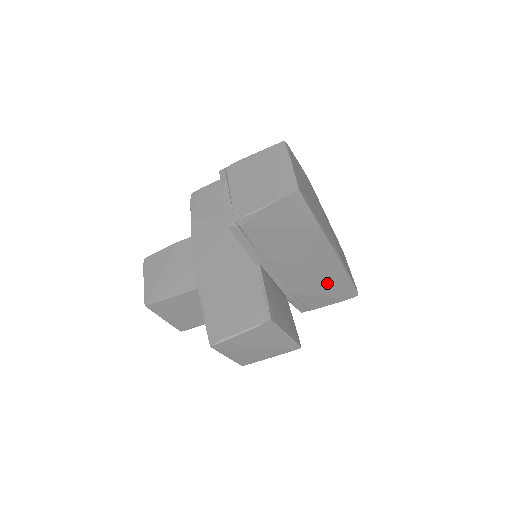
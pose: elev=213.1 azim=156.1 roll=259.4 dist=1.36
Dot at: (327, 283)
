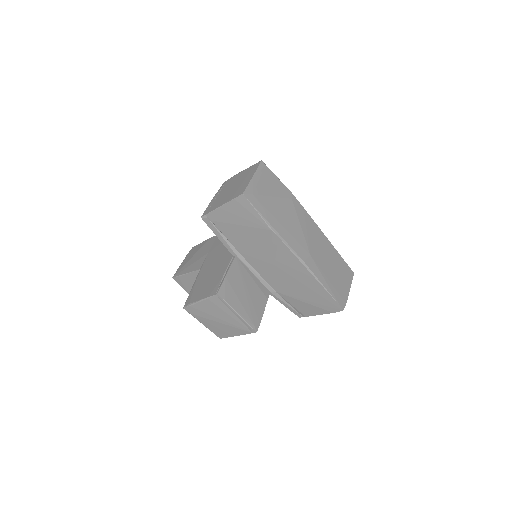
Dot at: (305, 289)
